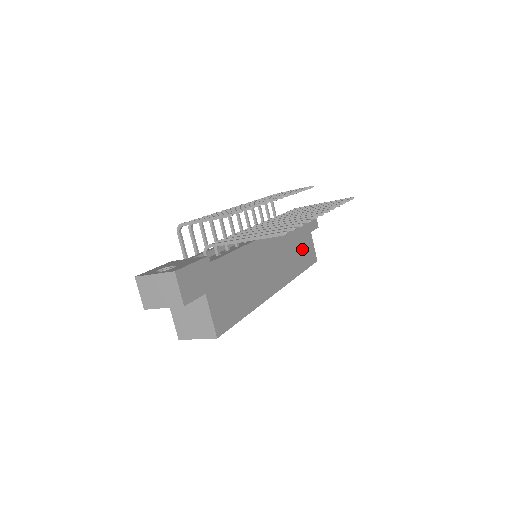
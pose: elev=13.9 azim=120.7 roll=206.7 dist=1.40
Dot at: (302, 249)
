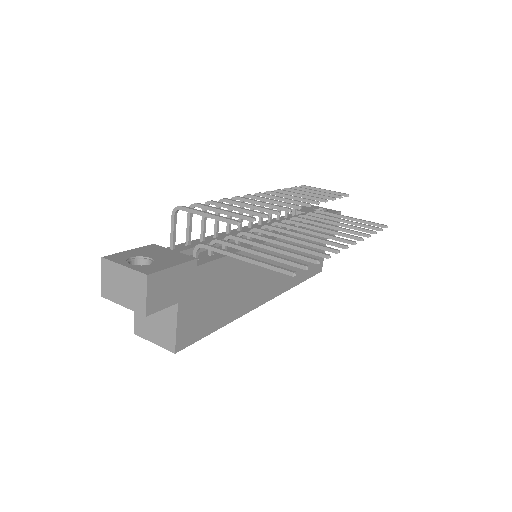
Dot at: occluded
